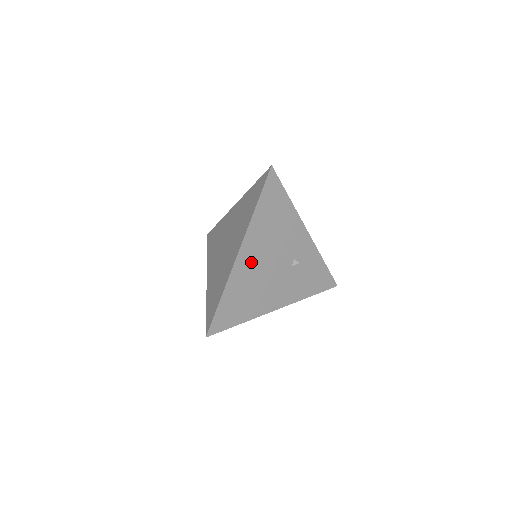
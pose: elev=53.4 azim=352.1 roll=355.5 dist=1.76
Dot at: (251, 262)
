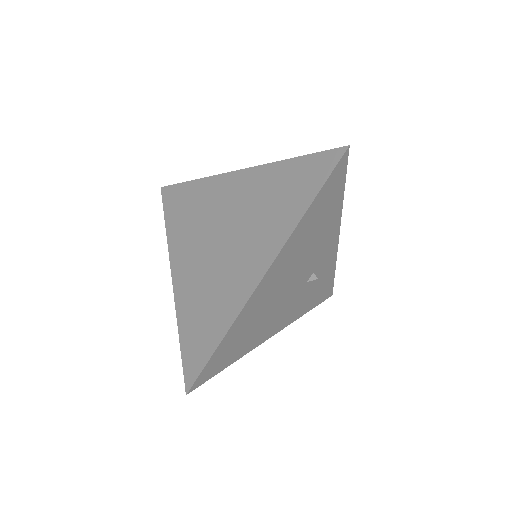
Dot at: (272, 285)
